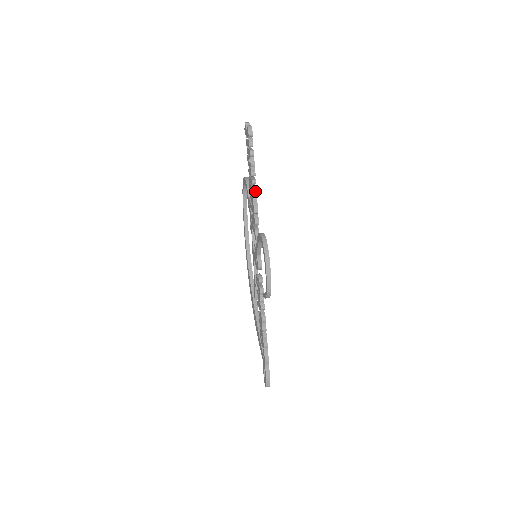
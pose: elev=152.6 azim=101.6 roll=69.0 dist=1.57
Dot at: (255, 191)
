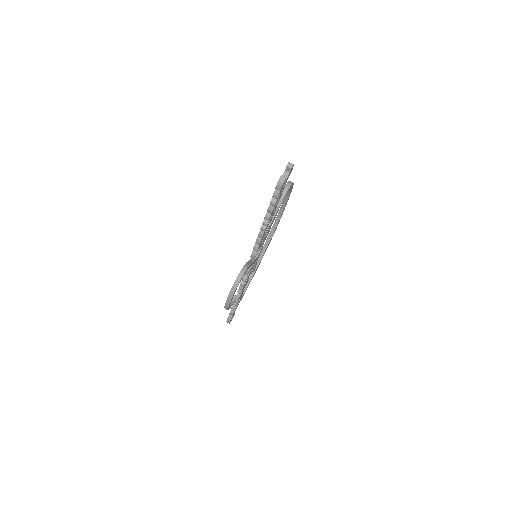
Dot at: (263, 230)
